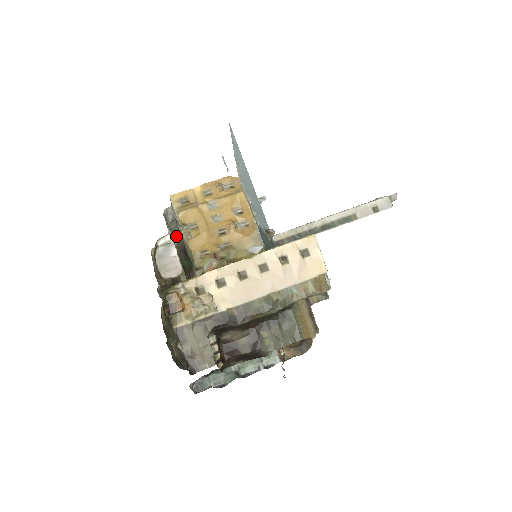
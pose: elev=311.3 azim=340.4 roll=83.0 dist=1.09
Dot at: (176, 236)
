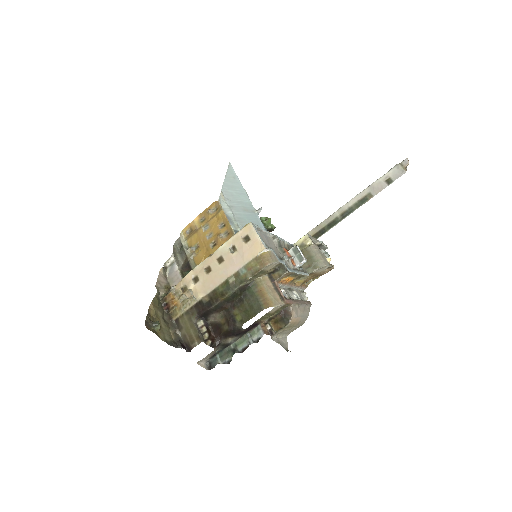
Dot at: (184, 257)
